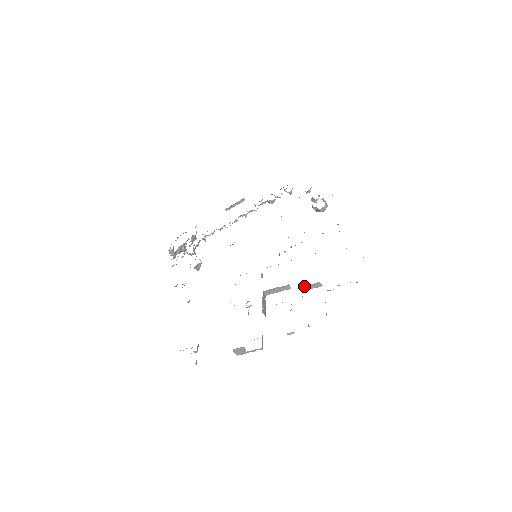
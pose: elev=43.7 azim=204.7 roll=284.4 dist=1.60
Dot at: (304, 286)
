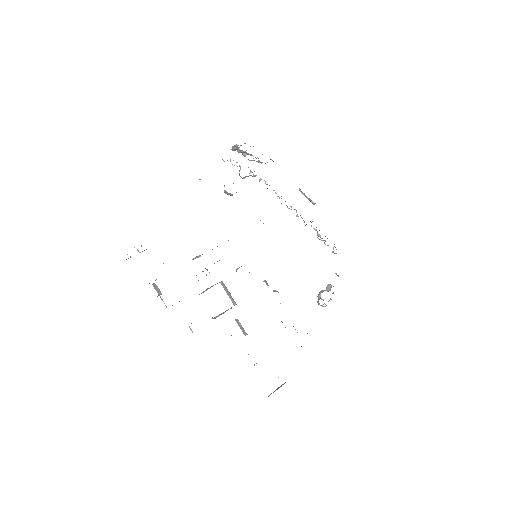
Dot at: occluded
